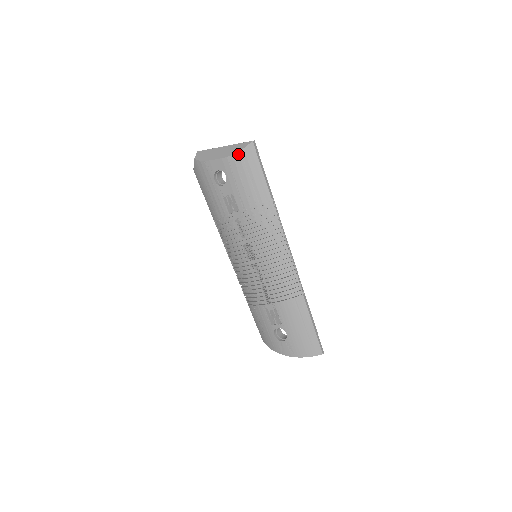
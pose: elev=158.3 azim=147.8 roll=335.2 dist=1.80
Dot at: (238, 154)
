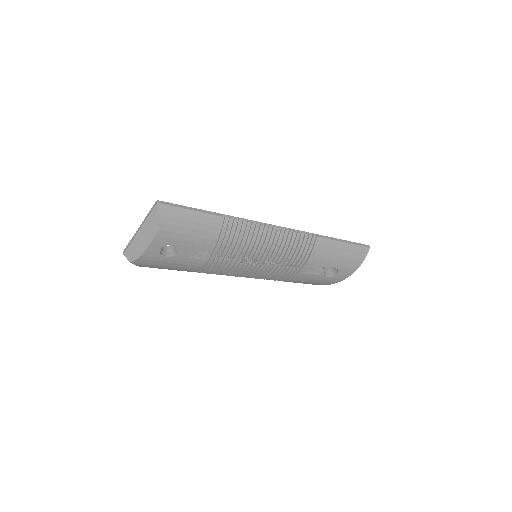
Dot at: (161, 224)
